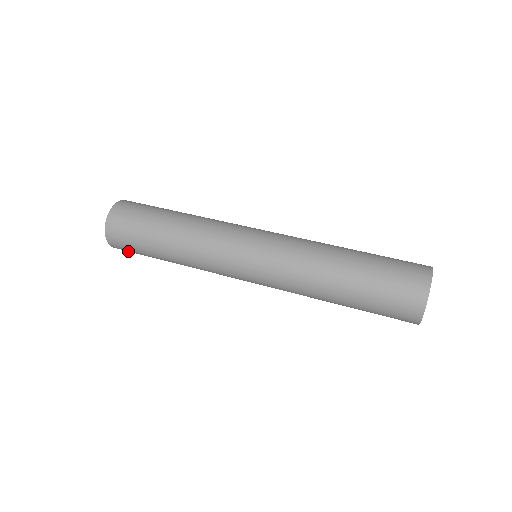
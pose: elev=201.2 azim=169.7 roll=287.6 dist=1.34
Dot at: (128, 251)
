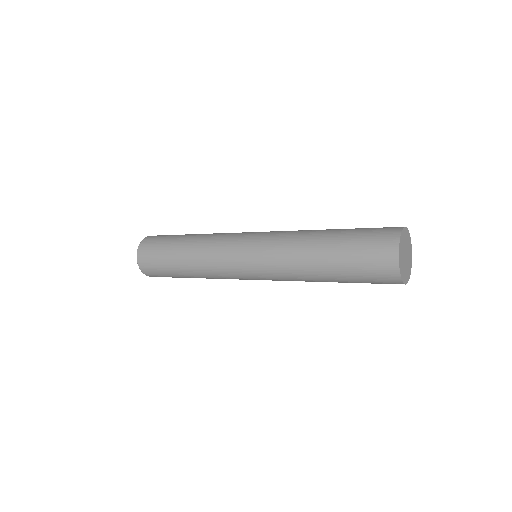
Dot at: (151, 269)
